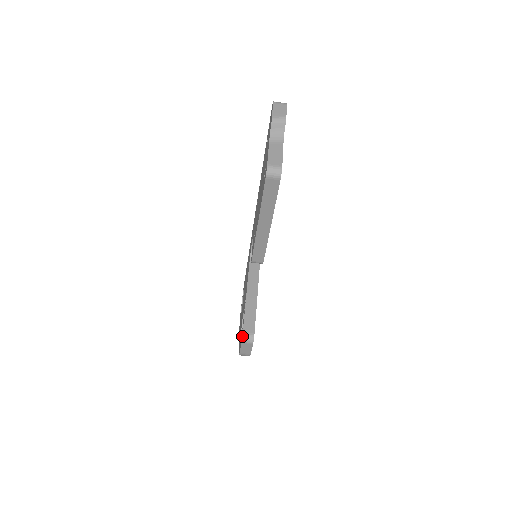
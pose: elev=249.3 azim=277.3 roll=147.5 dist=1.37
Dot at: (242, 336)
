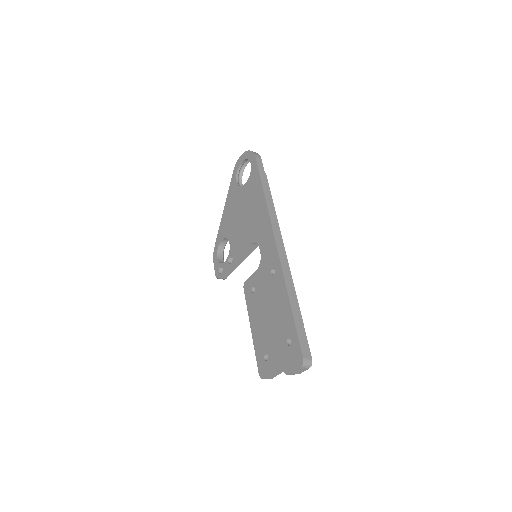
Dot at: (217, 278)
